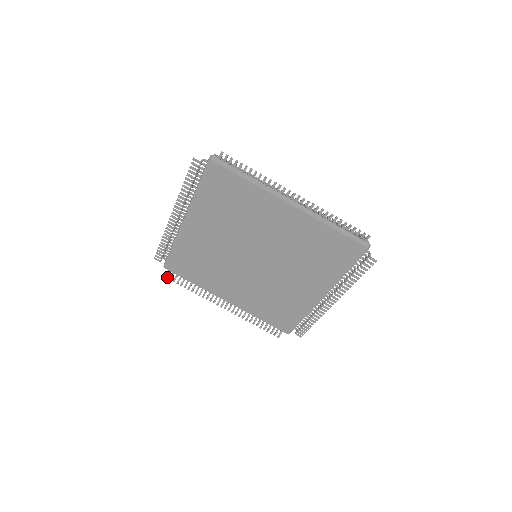
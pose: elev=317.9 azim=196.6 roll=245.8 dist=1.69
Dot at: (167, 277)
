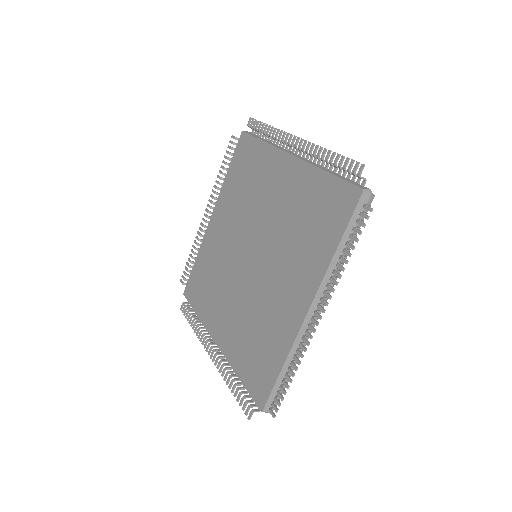
Dot at: (182, 308)
